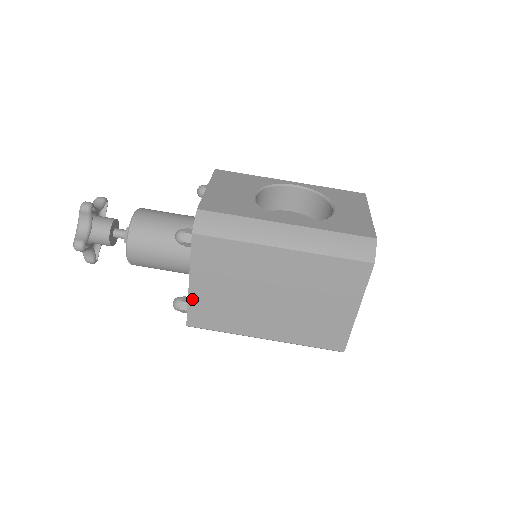
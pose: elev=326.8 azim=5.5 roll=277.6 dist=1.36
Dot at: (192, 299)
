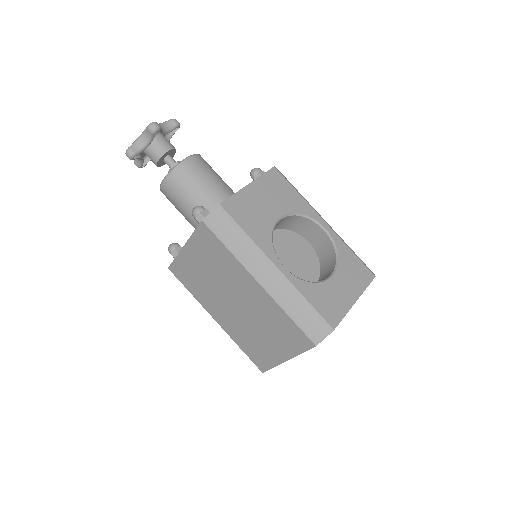
Dot at: (180, 257)
